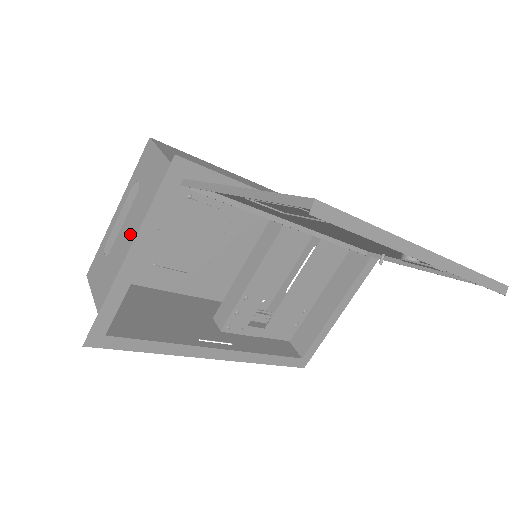
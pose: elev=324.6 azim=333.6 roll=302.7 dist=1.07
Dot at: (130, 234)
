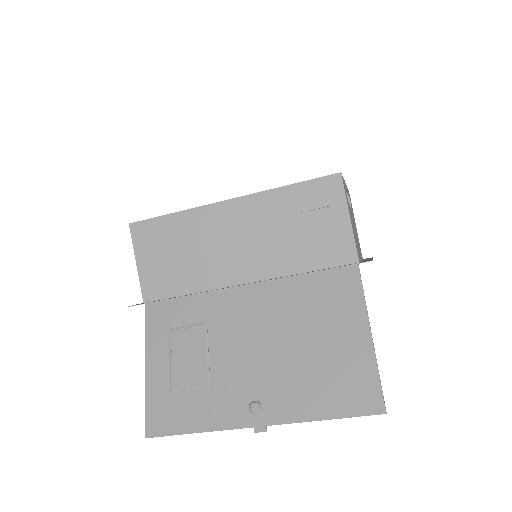
Dot at: occluded
